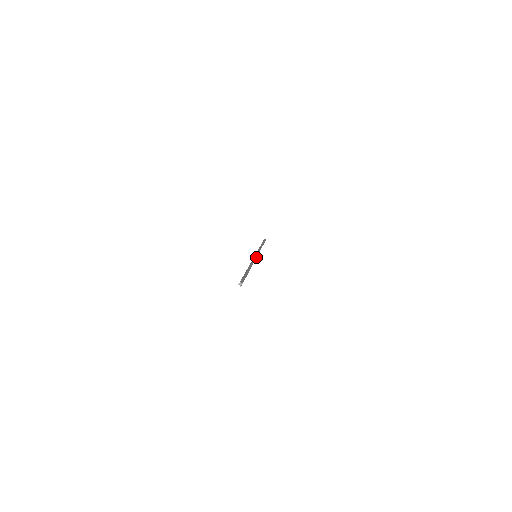
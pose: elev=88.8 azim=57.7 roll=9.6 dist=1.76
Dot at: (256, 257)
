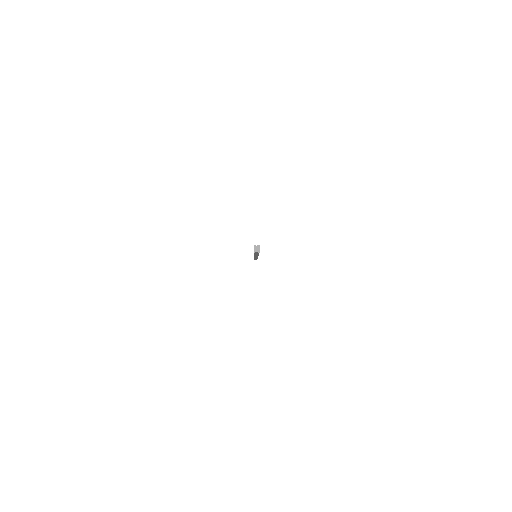
Dot at: occluded
